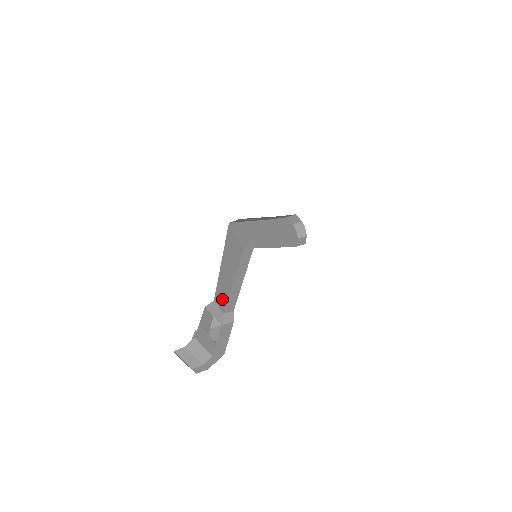
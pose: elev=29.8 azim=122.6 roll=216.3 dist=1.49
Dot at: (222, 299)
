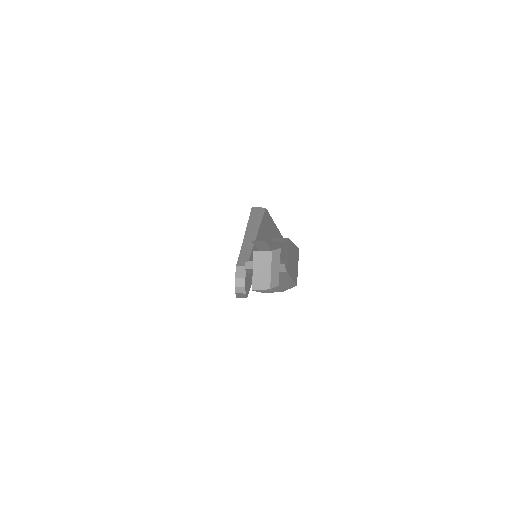
Dot at: occluded
